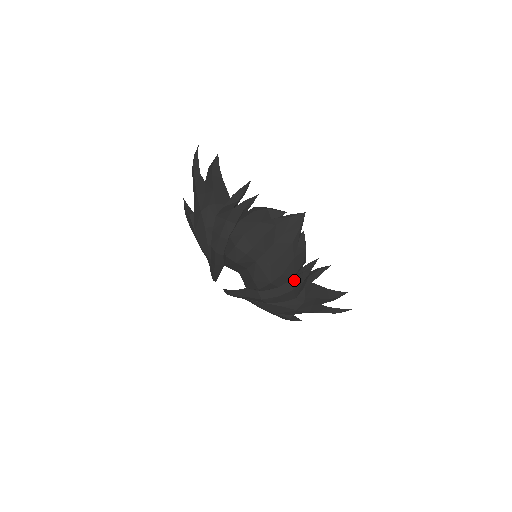
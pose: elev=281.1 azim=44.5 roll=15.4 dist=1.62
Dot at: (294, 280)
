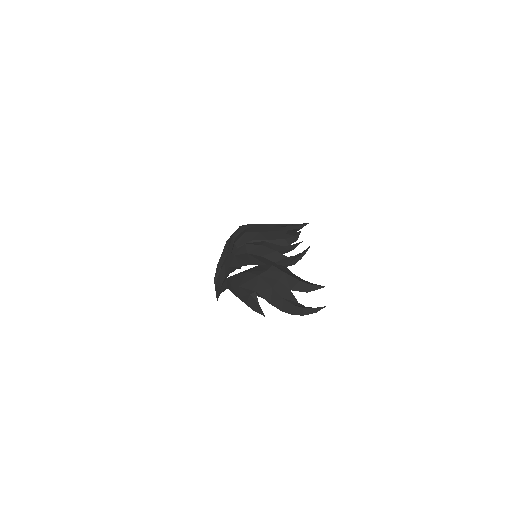
Dot at: (268, 244)
